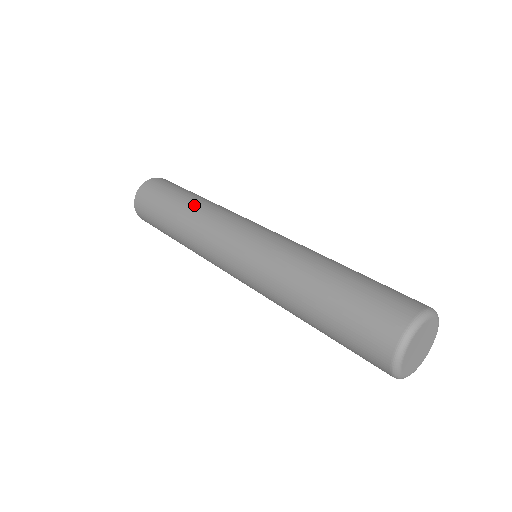
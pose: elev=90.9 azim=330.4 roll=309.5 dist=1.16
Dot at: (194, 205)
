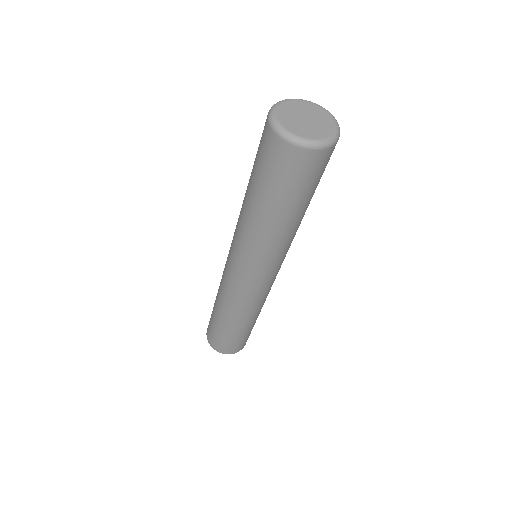
Dot at: occluded
